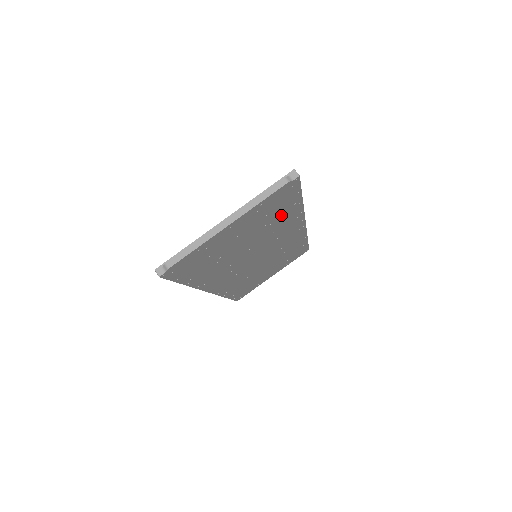
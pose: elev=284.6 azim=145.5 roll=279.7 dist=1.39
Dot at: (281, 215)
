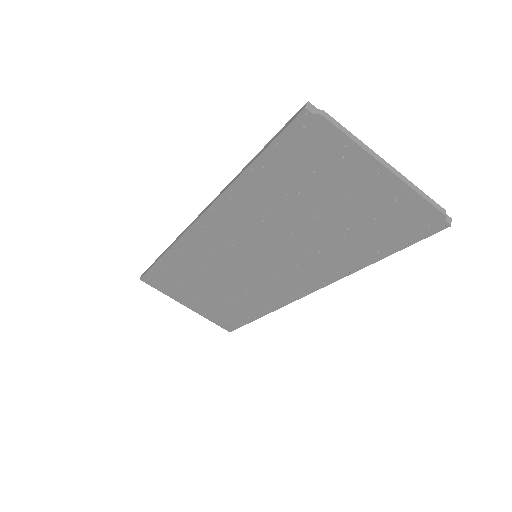
Dot at: (360, 243)
